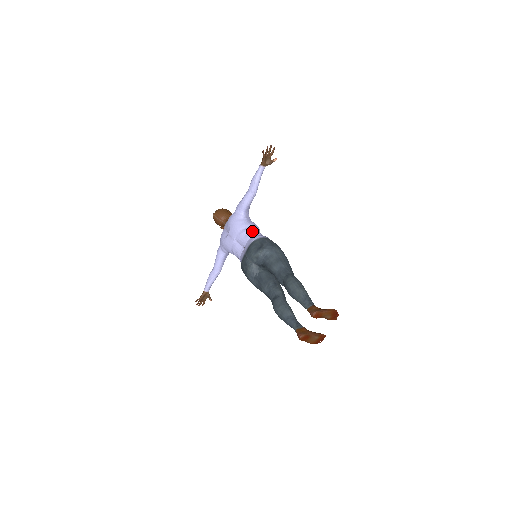
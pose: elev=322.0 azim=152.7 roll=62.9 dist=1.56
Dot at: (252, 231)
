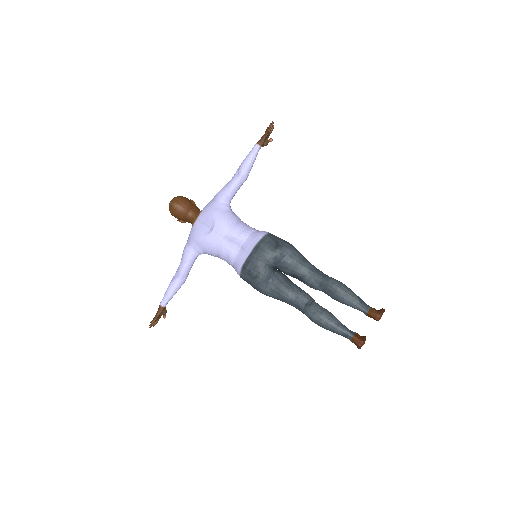
Dot at: (247, 225)
